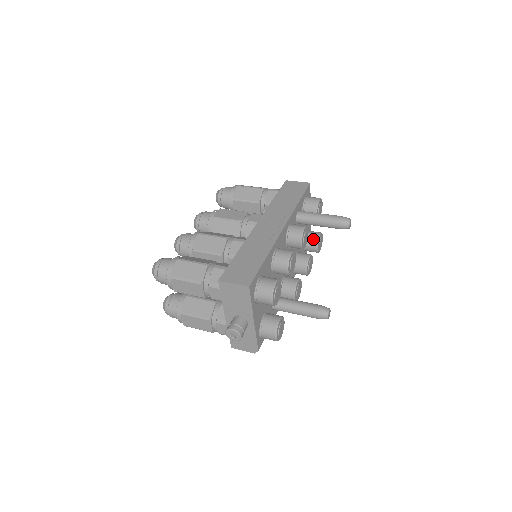
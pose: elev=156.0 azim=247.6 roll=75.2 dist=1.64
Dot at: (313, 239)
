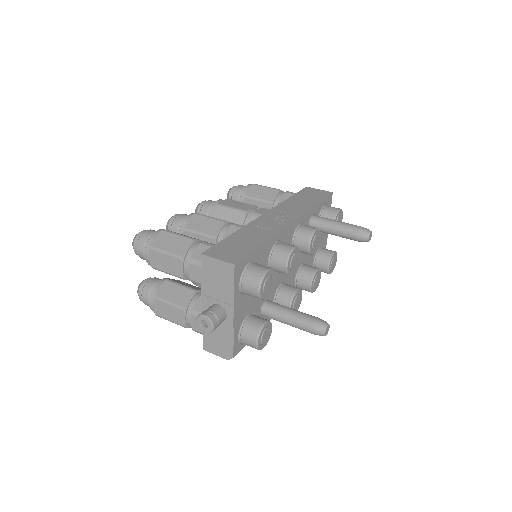
Dot at: (325, 256)
